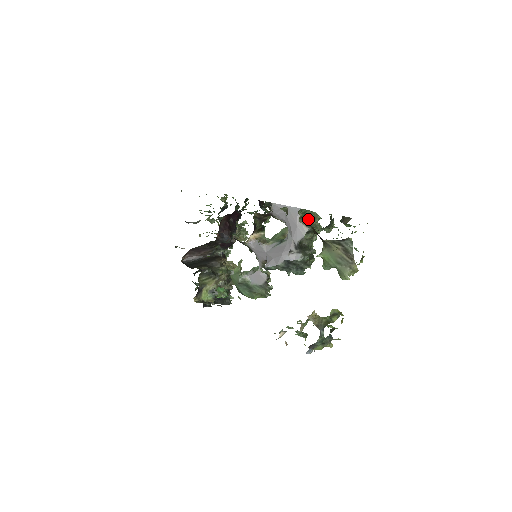
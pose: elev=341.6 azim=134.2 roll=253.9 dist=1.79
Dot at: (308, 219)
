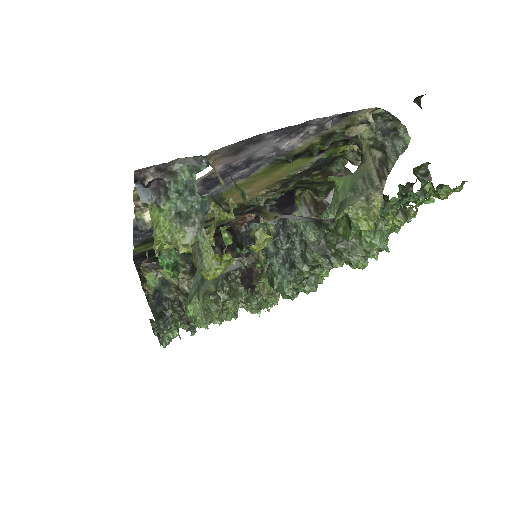
Dot at: occluded
